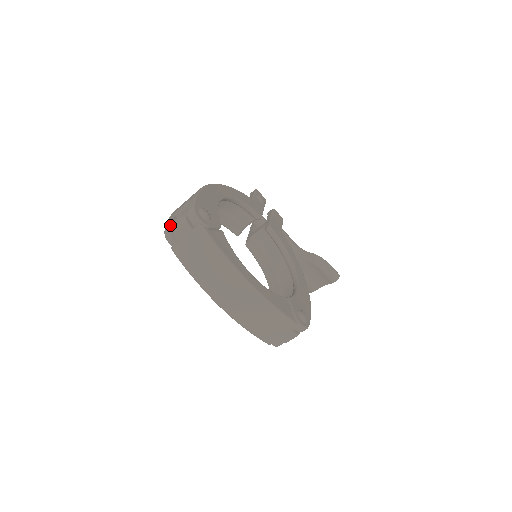
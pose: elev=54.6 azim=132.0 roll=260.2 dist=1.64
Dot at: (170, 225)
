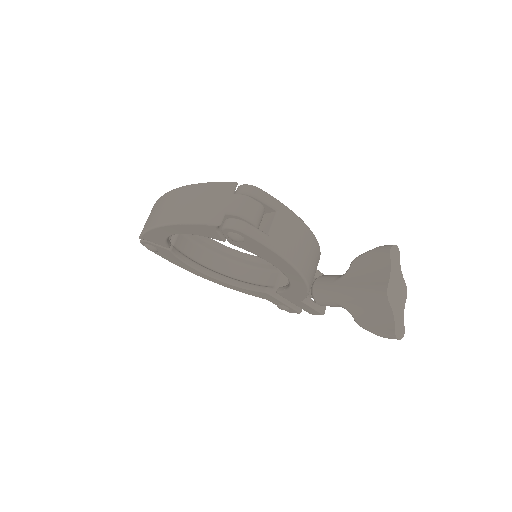
Dot at: occluded
